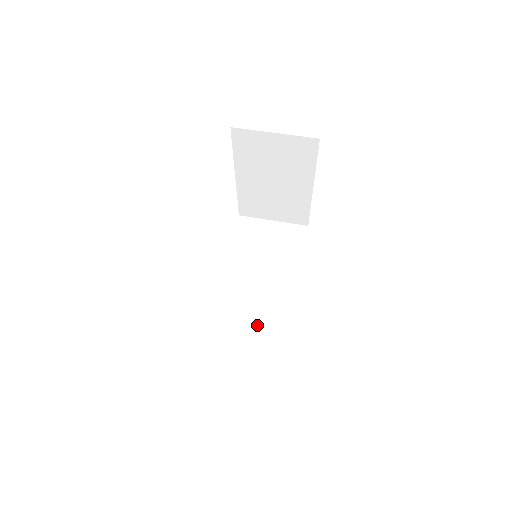
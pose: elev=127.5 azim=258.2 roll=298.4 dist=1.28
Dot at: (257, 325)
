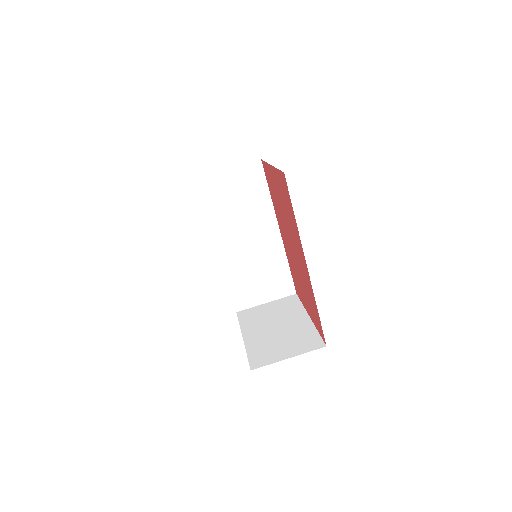
Dot at: (263, 268)
